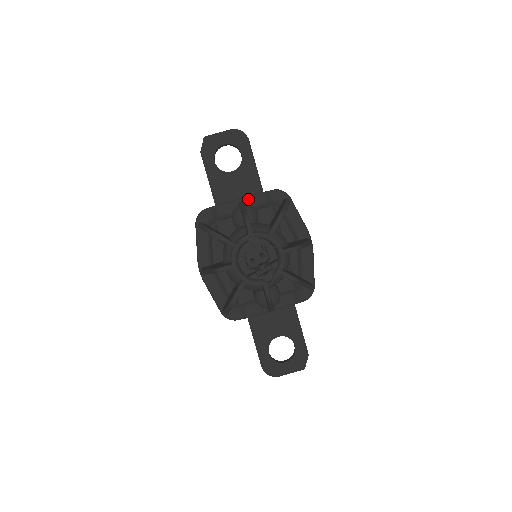
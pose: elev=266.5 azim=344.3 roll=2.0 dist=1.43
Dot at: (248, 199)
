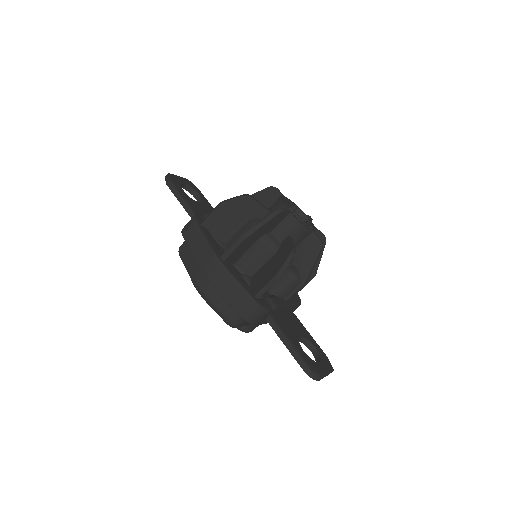
Dot at: occluded
